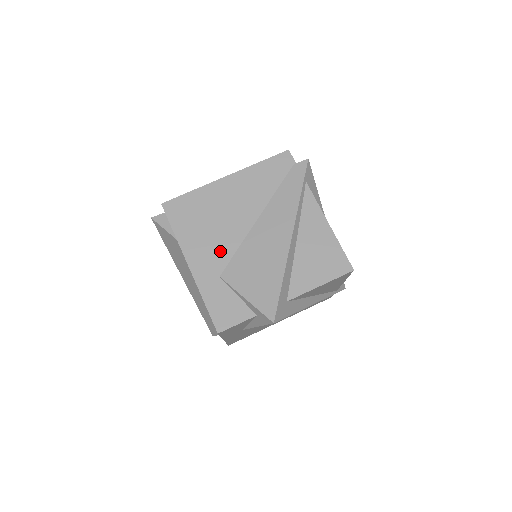
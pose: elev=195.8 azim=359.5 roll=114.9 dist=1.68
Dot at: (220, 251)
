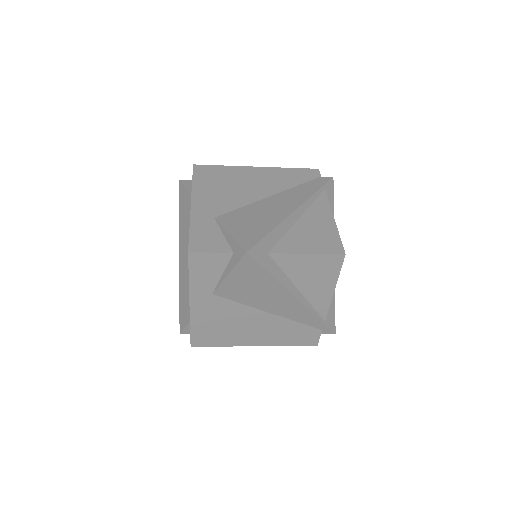
Dot at: (225, 203)
